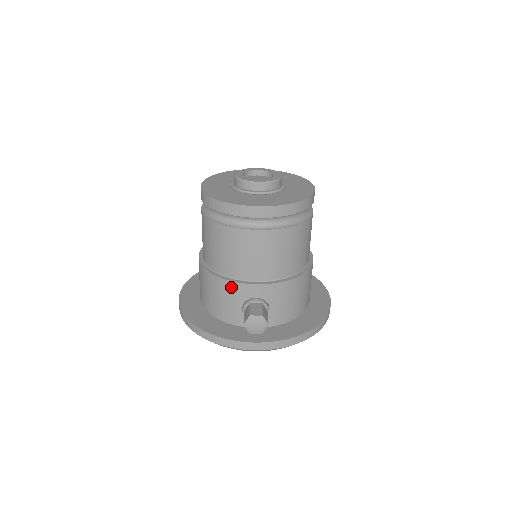
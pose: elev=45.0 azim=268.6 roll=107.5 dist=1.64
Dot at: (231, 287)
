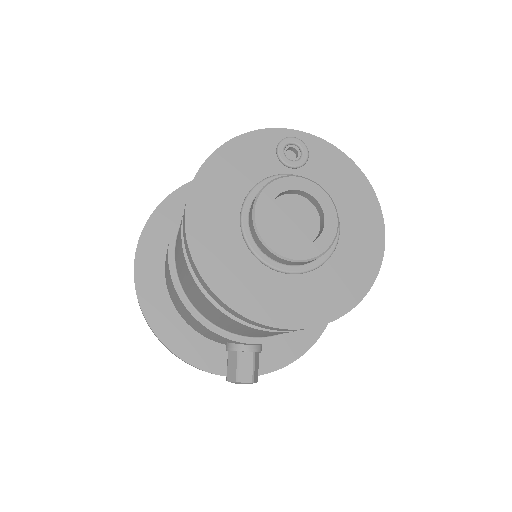
Dot at: (216, 335)
